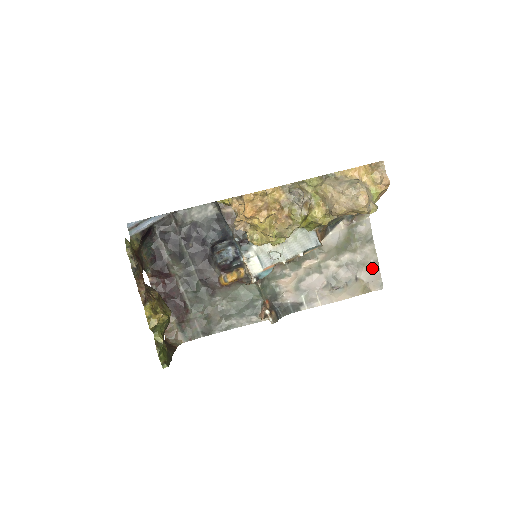
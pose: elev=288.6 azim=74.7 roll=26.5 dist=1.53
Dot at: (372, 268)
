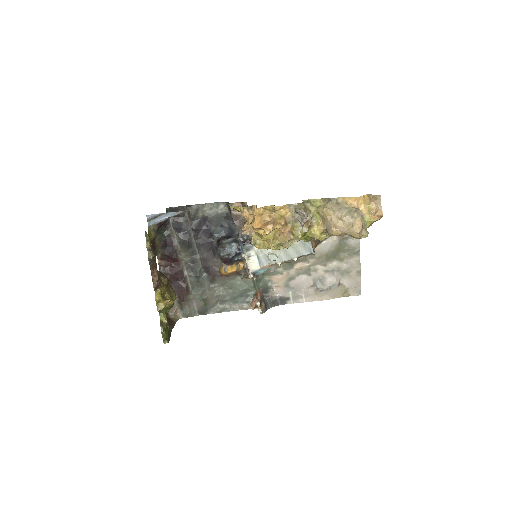
Dot at: (354, 276)
